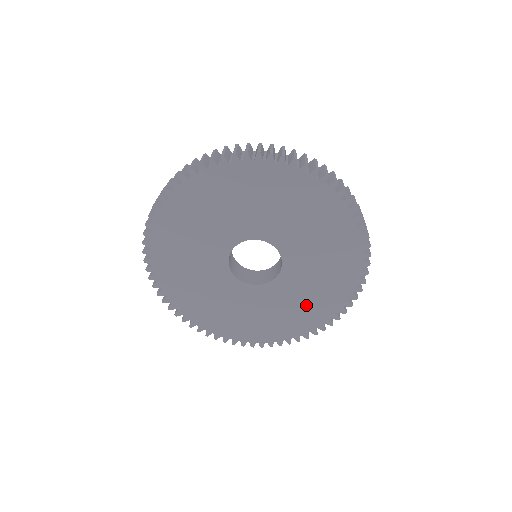
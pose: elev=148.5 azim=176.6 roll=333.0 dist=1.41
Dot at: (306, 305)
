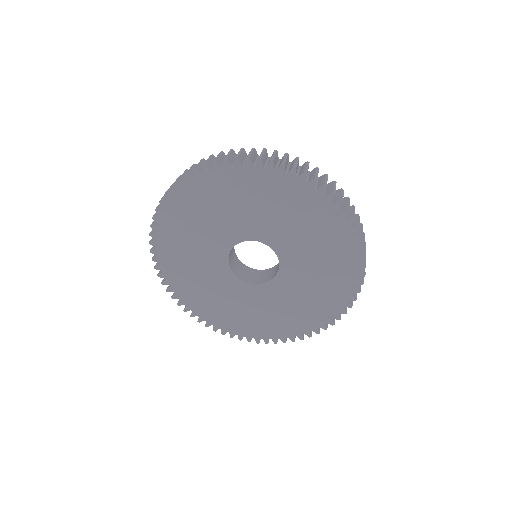
Dot at: (268, 318)
